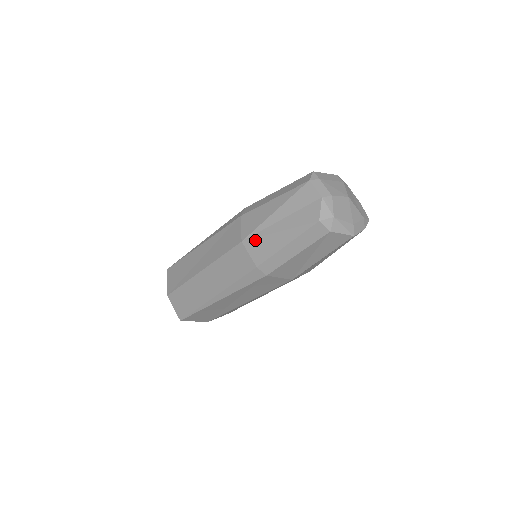
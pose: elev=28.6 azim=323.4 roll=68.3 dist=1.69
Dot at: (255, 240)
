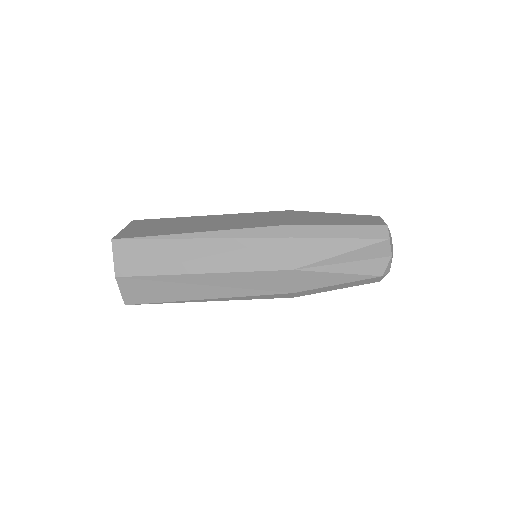
Dot at: (309, 273)
